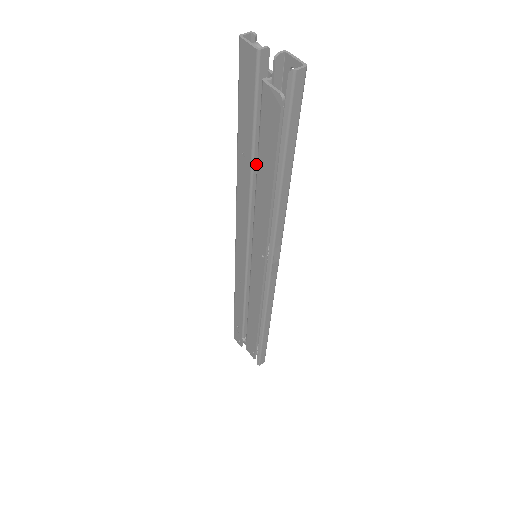
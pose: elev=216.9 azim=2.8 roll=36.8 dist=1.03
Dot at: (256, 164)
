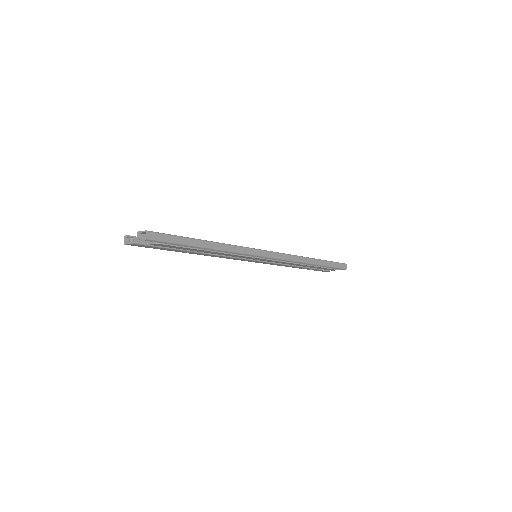
Dot at: occluded
